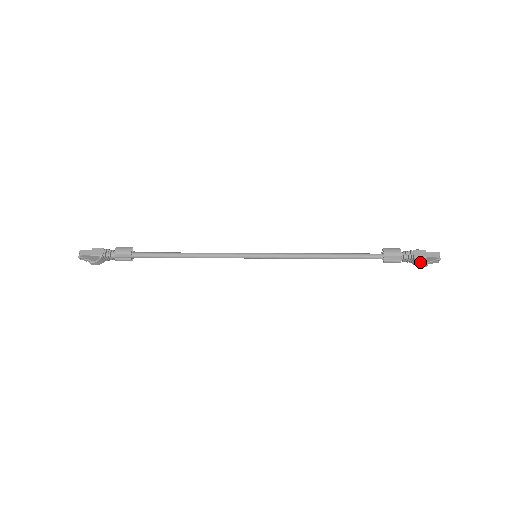
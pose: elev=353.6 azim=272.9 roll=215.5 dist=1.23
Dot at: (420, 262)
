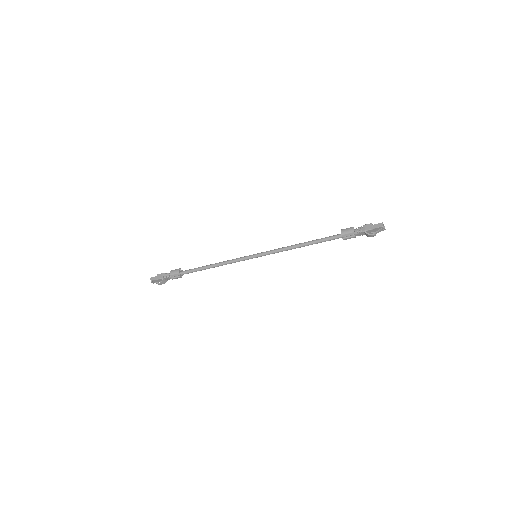
Dot at: (368, 234)
